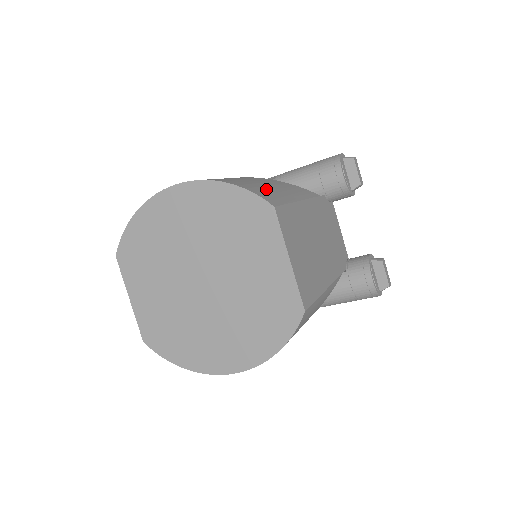
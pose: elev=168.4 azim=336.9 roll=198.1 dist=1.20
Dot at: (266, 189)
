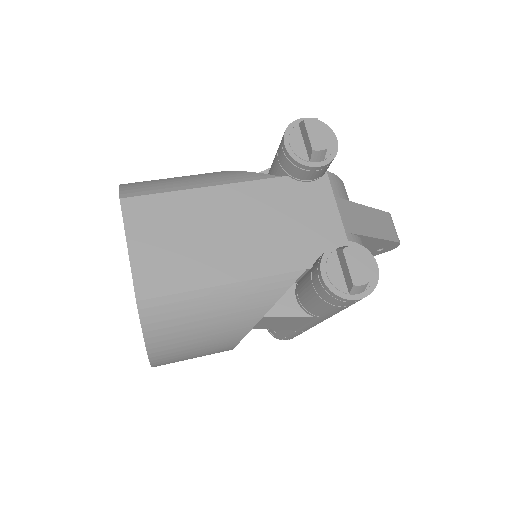
Dot at: (158, 183)
